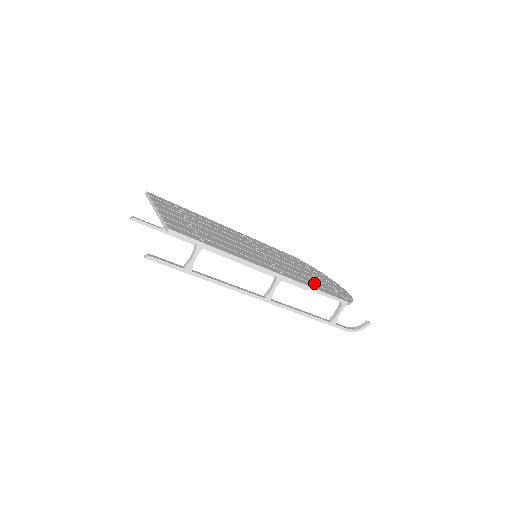
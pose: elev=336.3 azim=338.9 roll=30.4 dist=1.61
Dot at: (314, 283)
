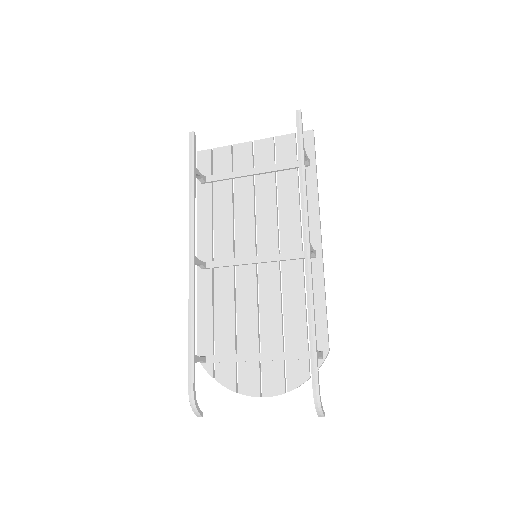
Dot at: (303, 312)
